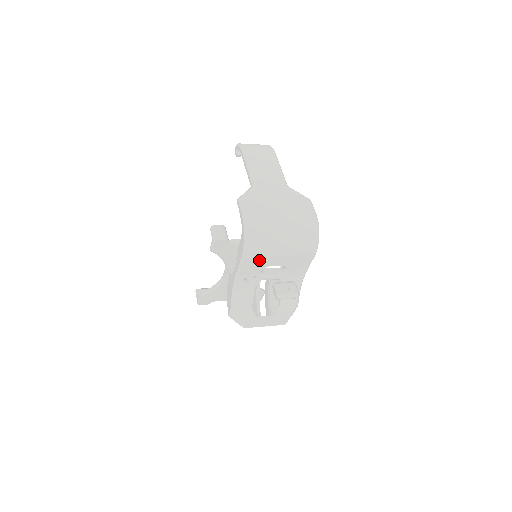
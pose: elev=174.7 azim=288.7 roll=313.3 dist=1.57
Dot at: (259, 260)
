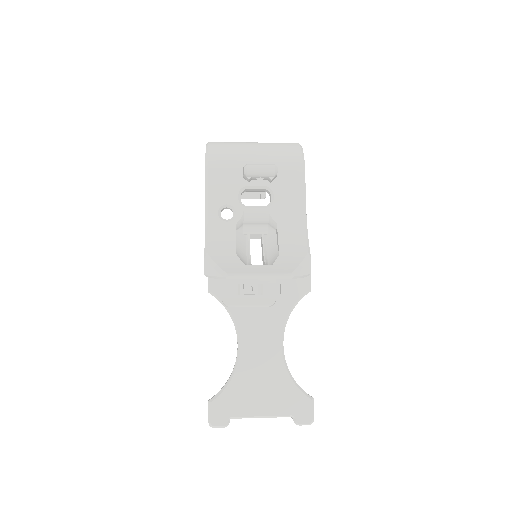
Dot at: (229, 173)
